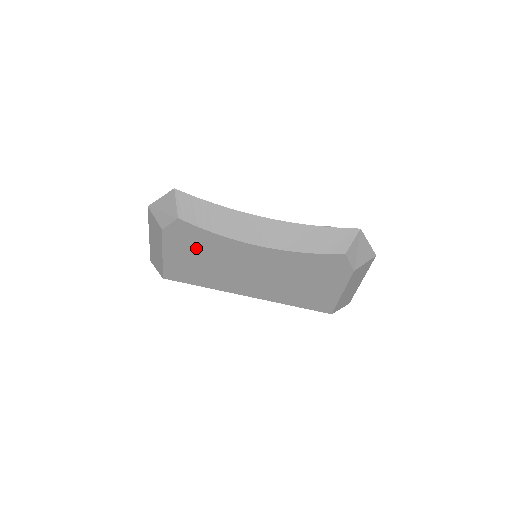
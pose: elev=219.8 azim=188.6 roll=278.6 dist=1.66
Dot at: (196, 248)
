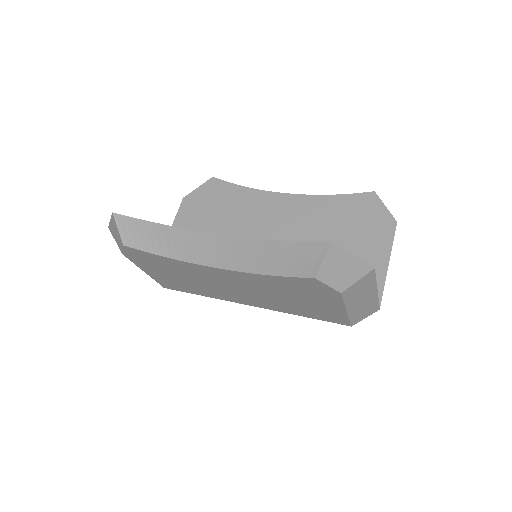
Dot at: (164, 268)
